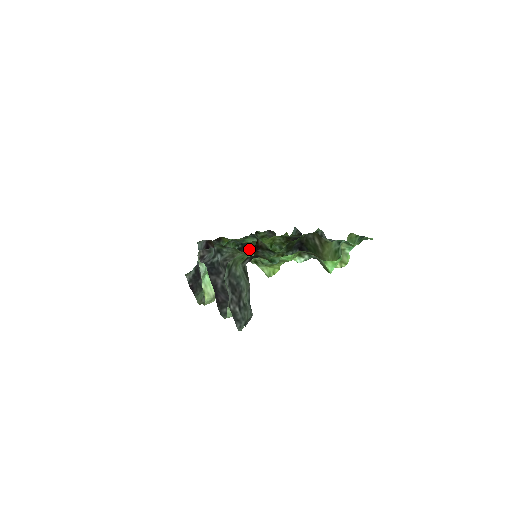
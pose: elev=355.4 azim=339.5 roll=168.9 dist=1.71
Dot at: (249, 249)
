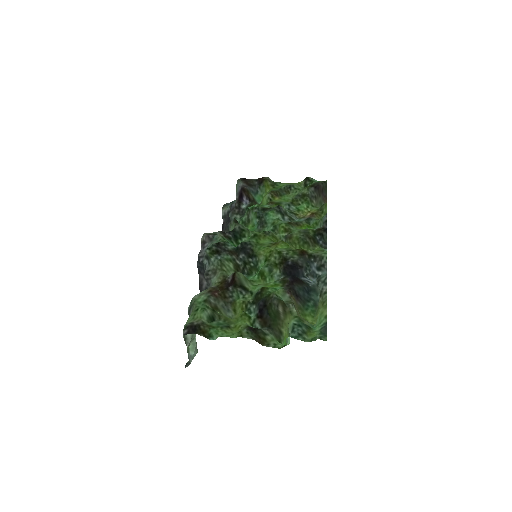
Dot at: (246, 253)
